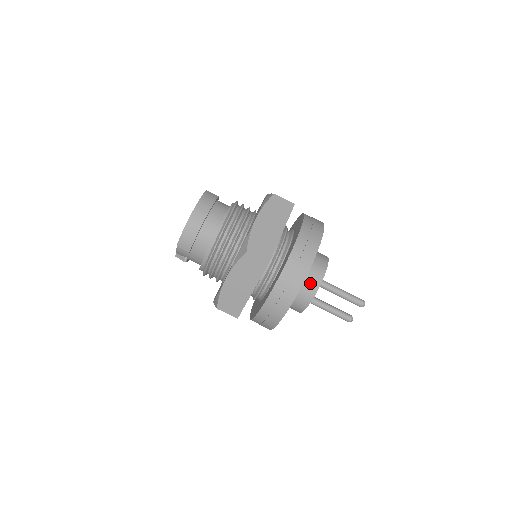
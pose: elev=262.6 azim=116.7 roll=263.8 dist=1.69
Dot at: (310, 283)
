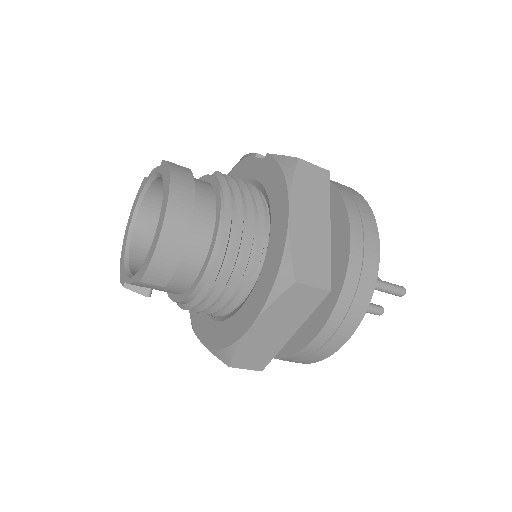
Dot at: occluded
